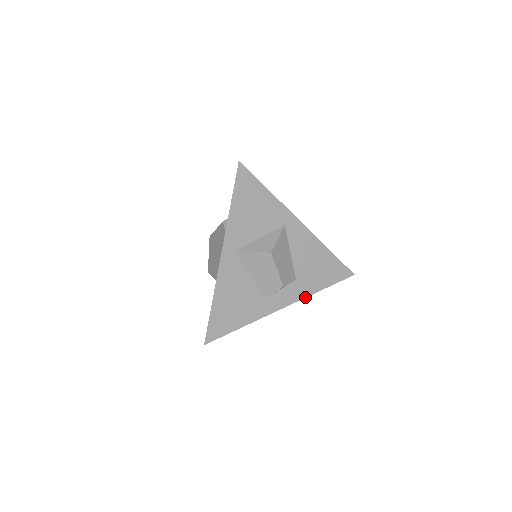
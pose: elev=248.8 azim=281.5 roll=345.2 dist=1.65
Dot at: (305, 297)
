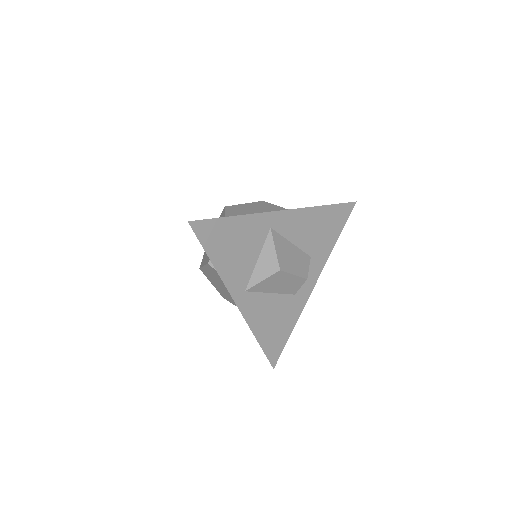
Dot at: (326, 260)
